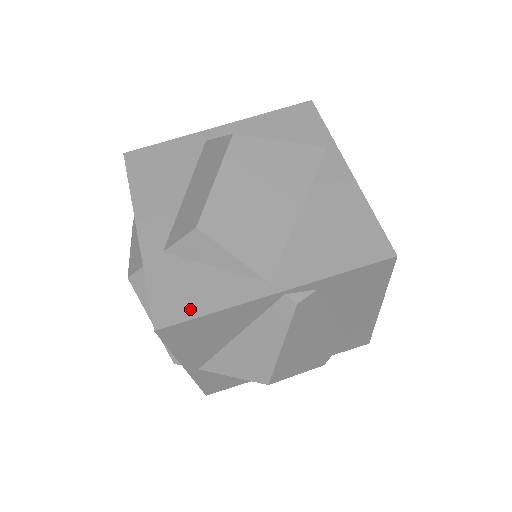
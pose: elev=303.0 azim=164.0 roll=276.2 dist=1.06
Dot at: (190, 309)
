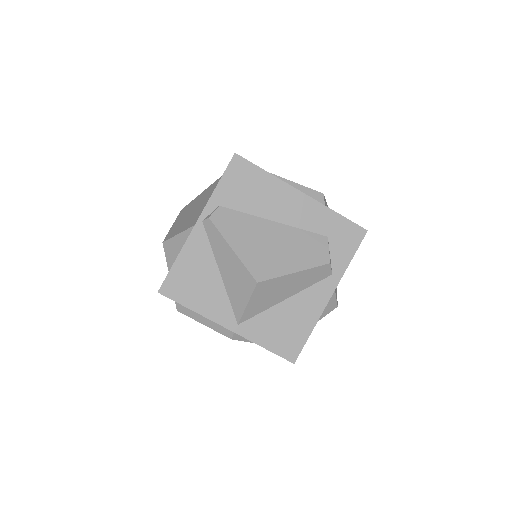
Dot at: (170, 270)
